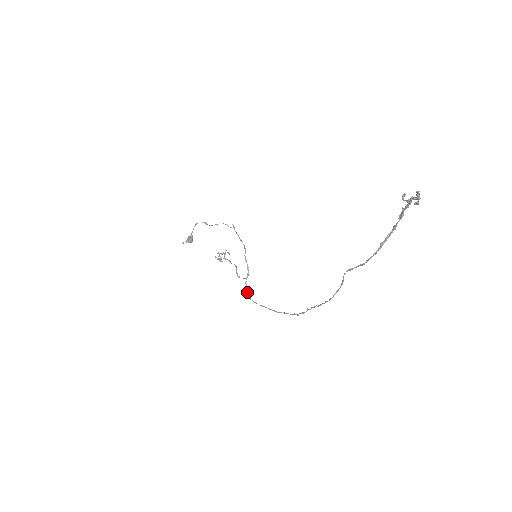
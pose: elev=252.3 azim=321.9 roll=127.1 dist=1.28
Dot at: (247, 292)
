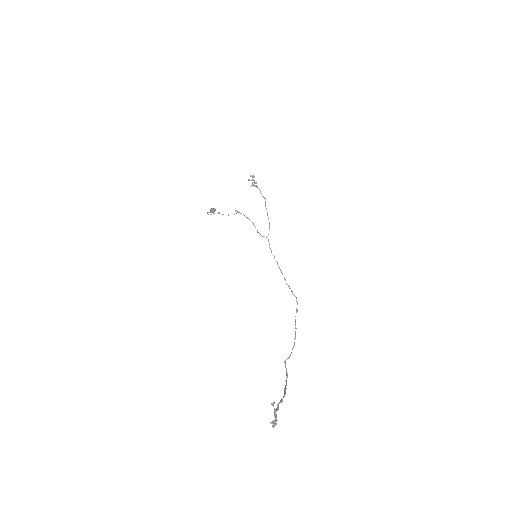
Dot at: occluded
